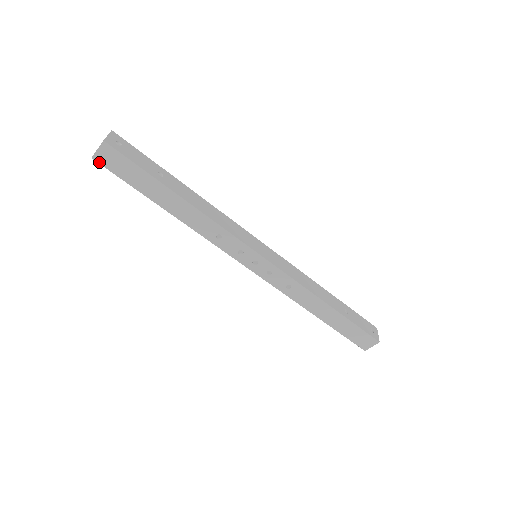
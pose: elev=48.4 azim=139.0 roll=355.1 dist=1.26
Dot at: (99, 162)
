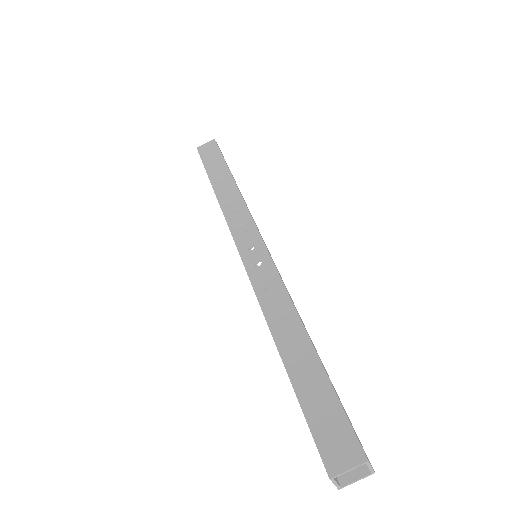
Dot at: (199, 150)
